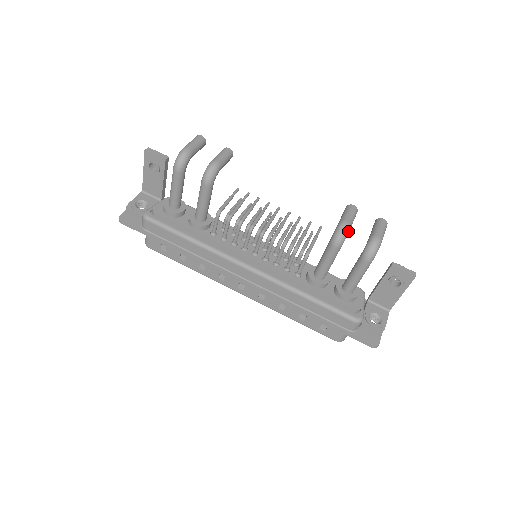
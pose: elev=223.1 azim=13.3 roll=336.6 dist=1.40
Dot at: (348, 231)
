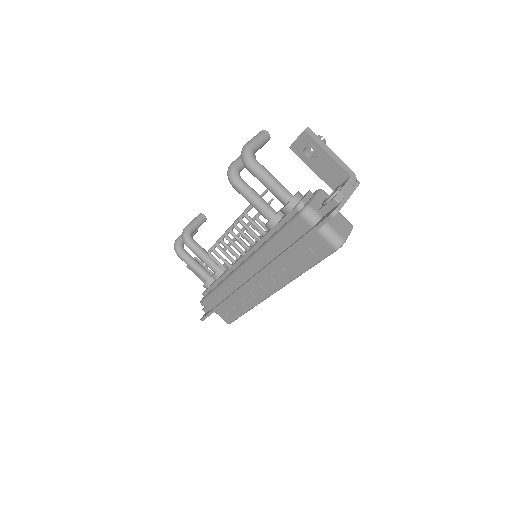
Dot at: (233, 167)
